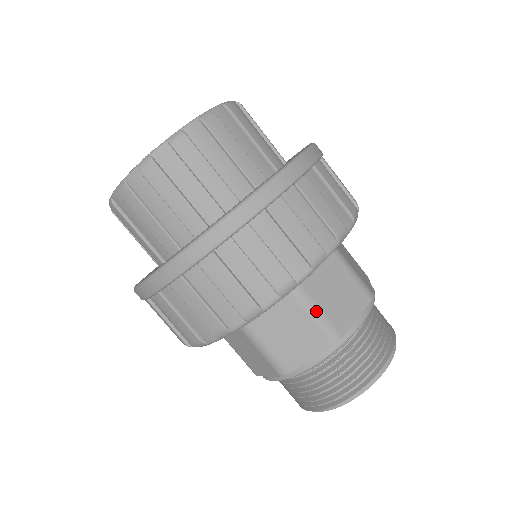
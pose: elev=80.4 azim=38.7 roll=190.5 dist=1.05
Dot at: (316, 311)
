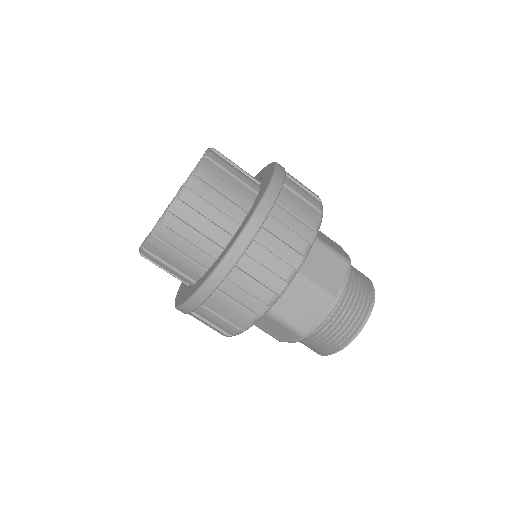
Dot at: (314, 284)
